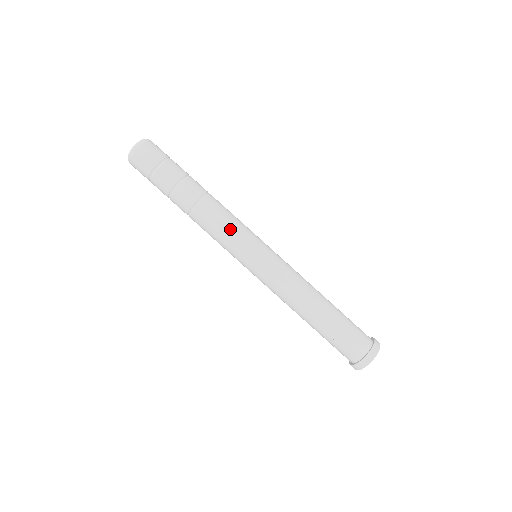
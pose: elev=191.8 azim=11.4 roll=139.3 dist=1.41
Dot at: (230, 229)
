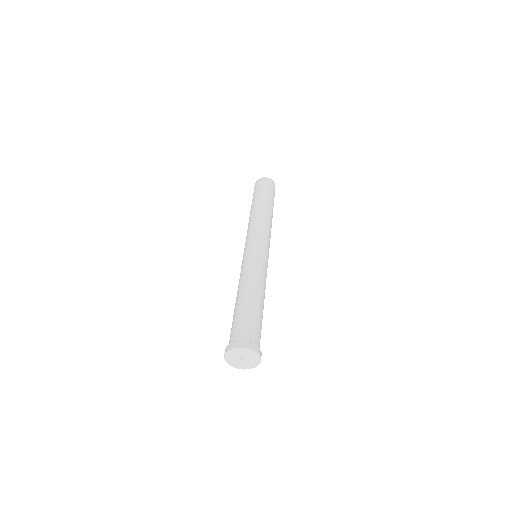
Dot at: (265, 229)
